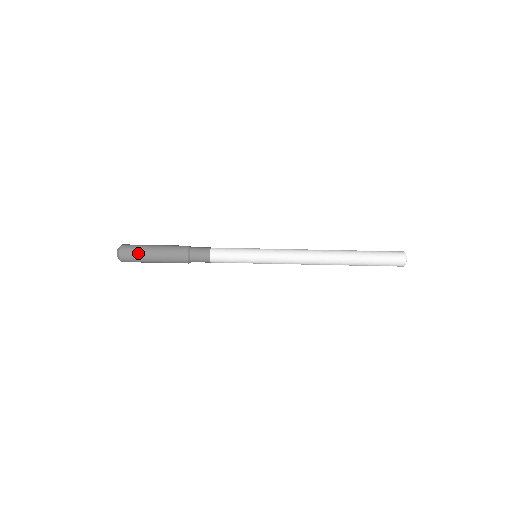
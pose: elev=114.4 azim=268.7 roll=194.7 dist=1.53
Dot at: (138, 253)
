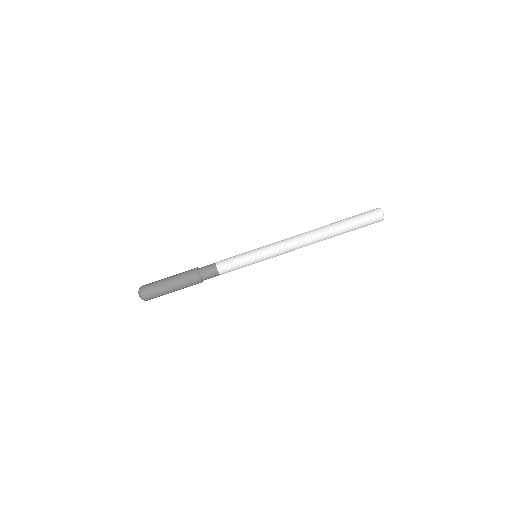
Dot at: (156, 285)
